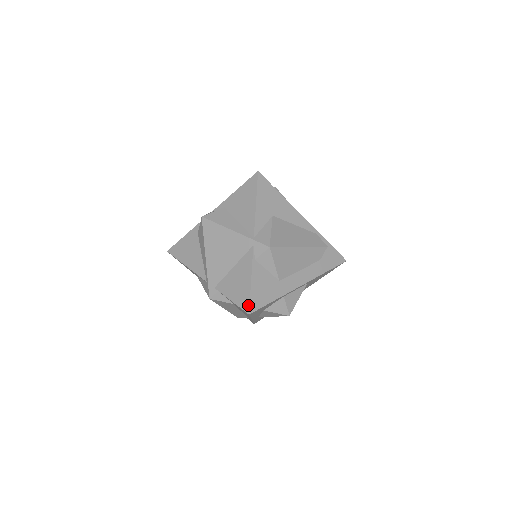
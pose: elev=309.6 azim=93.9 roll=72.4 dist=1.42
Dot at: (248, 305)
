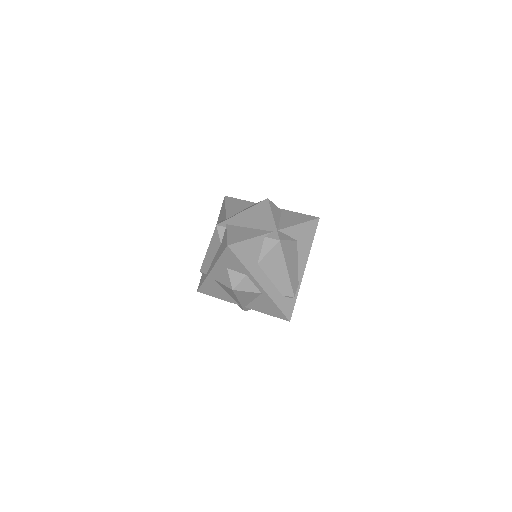
Dot at: (233, 243)
